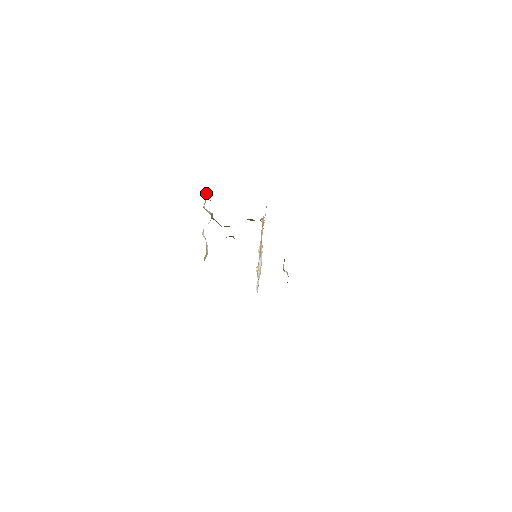
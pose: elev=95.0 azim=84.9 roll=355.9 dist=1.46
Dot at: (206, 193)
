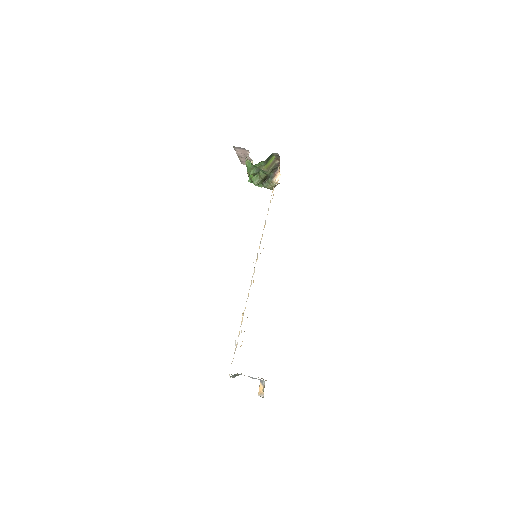
Dot at: occluded
